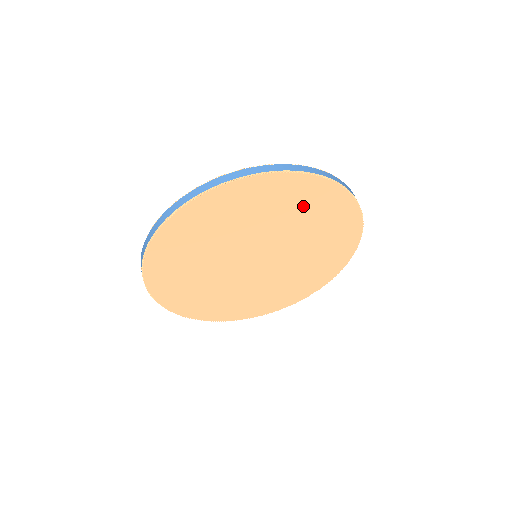
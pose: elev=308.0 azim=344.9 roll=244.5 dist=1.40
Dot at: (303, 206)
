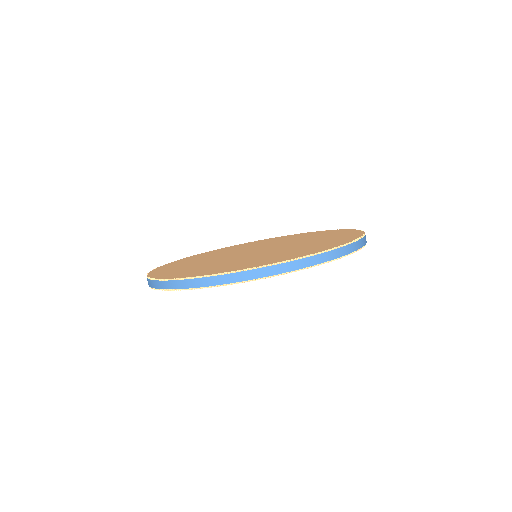
Dot at: occluded
